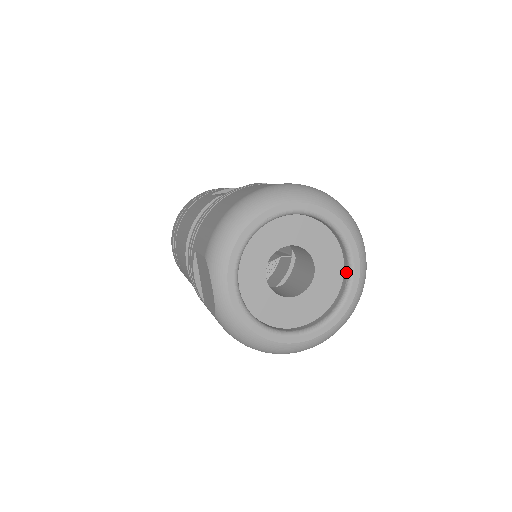
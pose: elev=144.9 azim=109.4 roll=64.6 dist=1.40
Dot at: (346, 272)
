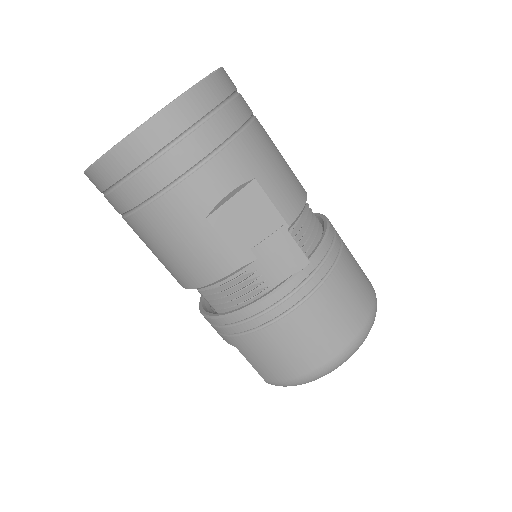
Dot at: occluded
